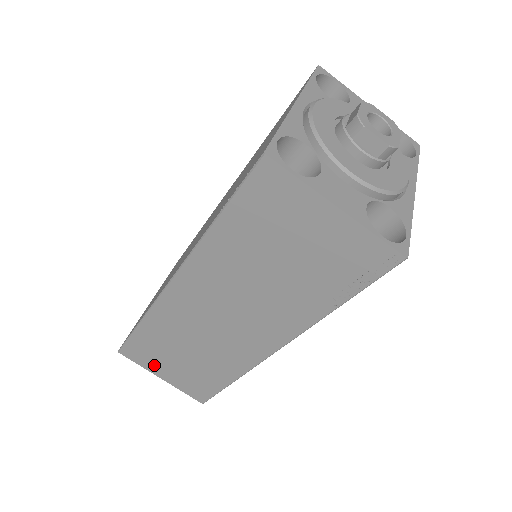
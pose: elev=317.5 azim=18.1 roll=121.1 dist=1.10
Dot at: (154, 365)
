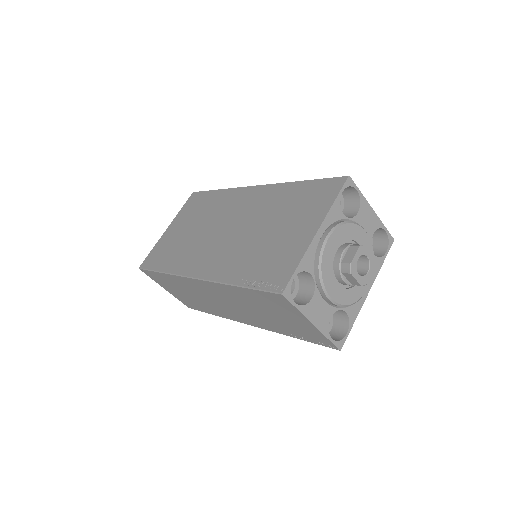
Dot at: (163, 285)
